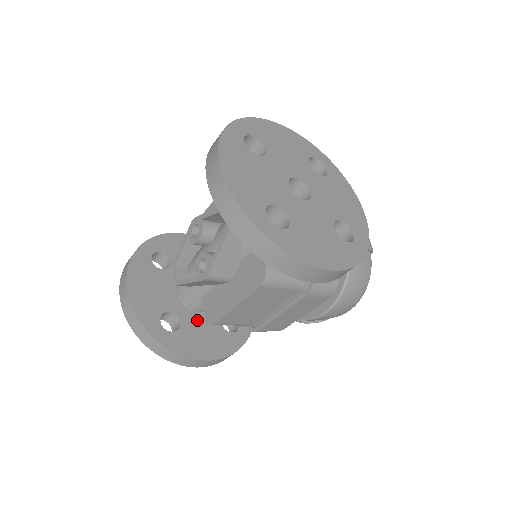
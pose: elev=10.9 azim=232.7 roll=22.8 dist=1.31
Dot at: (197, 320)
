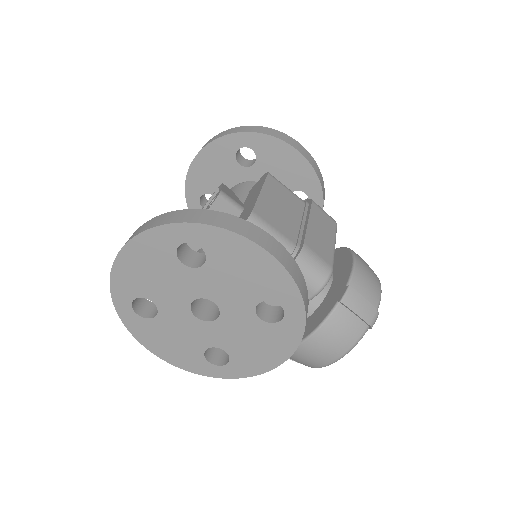
Dot at: occluded
